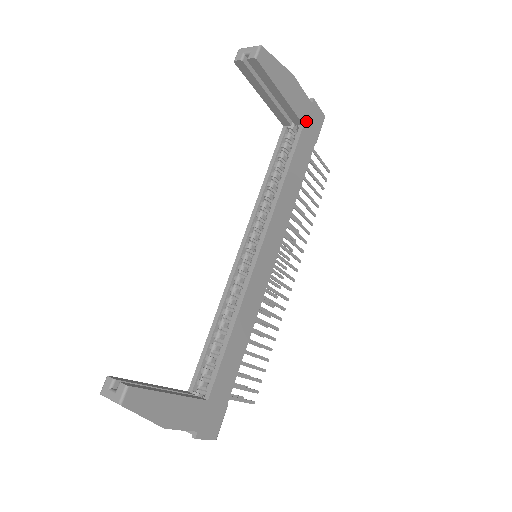
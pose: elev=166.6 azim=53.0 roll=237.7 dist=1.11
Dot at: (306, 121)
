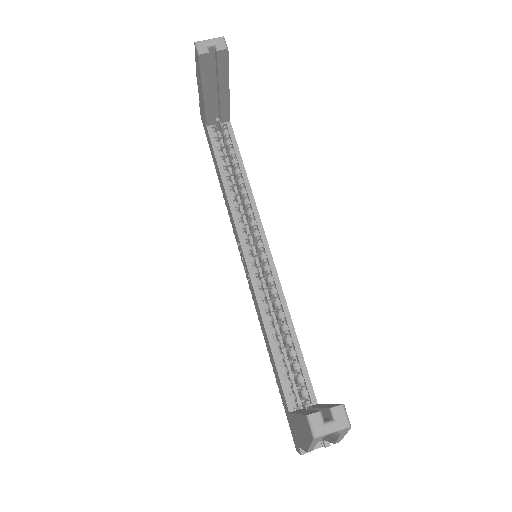
Dot at: occluded
